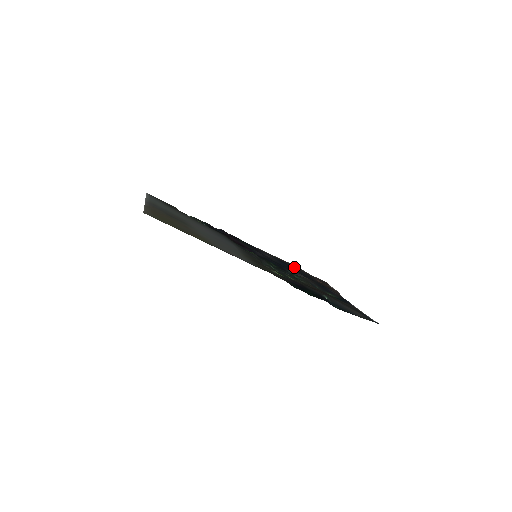
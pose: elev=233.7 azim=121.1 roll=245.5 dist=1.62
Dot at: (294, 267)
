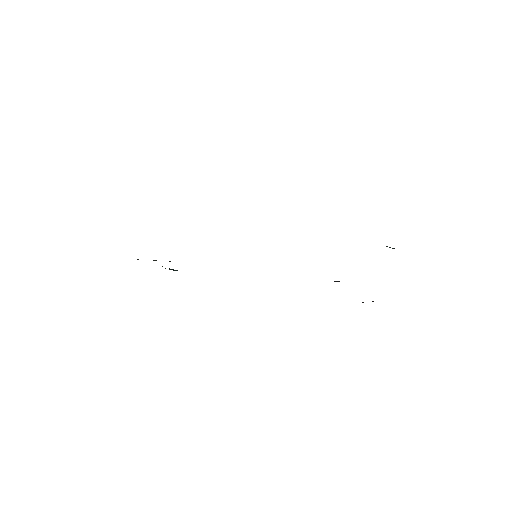
Dot at: occluded
